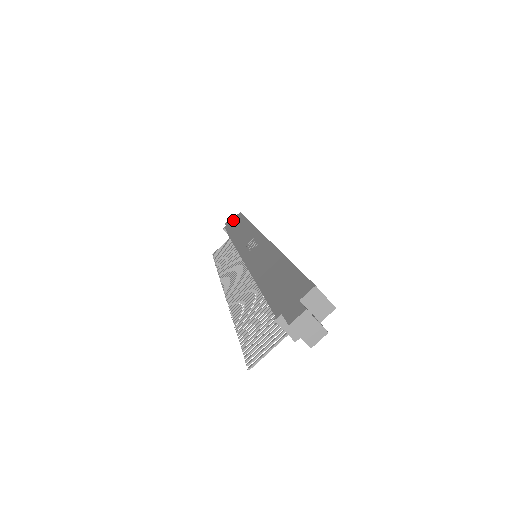
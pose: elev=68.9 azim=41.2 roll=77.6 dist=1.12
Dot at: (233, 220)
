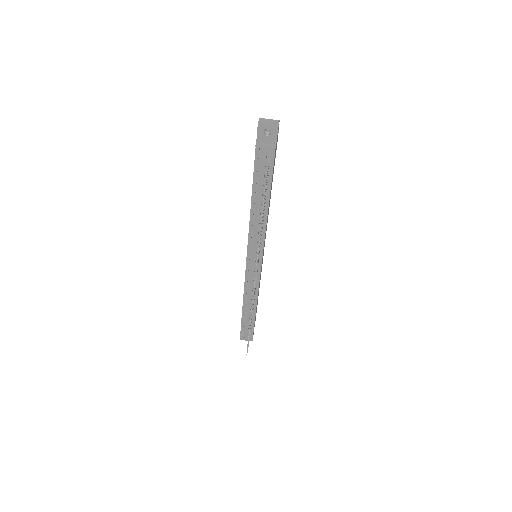
Dot at: occluded
